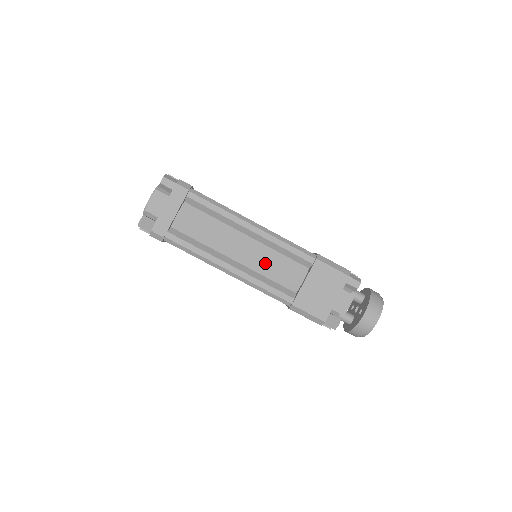
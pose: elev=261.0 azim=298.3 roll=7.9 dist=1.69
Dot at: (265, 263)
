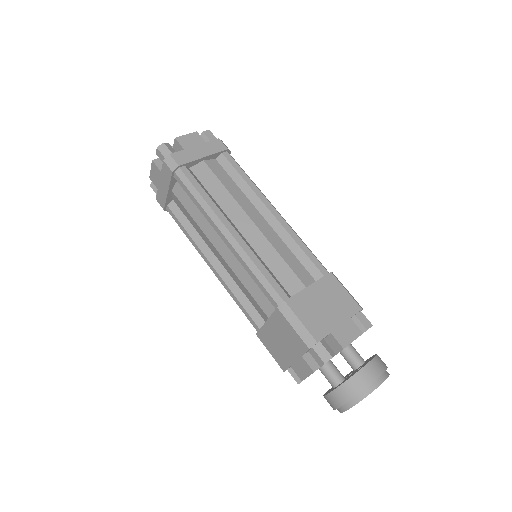
Dot at: (271, 248)
